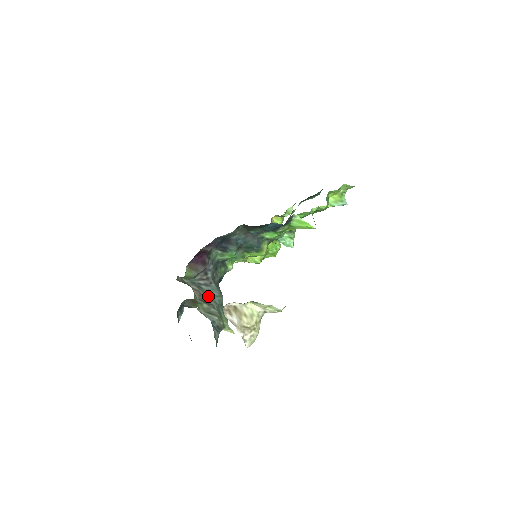
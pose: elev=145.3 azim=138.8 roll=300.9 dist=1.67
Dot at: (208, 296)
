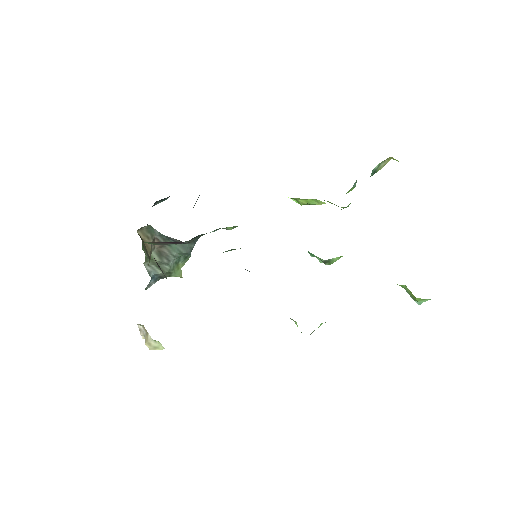
Dot at: (171, 249)
